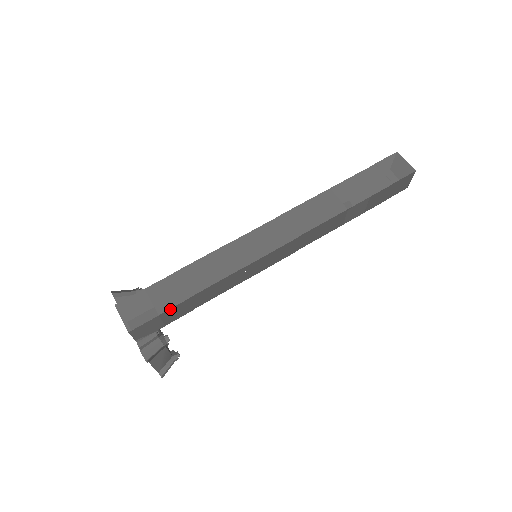
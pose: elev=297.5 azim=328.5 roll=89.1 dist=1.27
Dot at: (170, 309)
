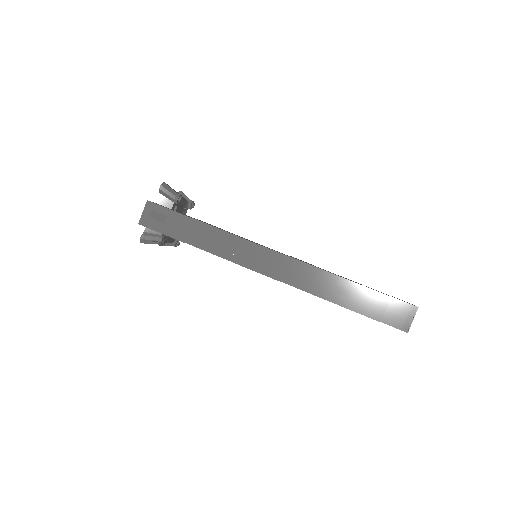
Dot at: (170, 236)
